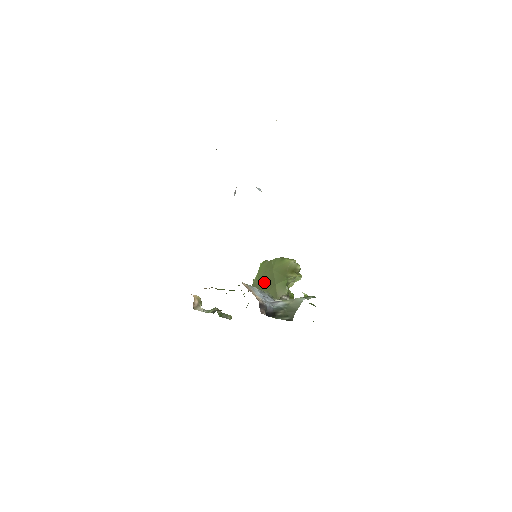
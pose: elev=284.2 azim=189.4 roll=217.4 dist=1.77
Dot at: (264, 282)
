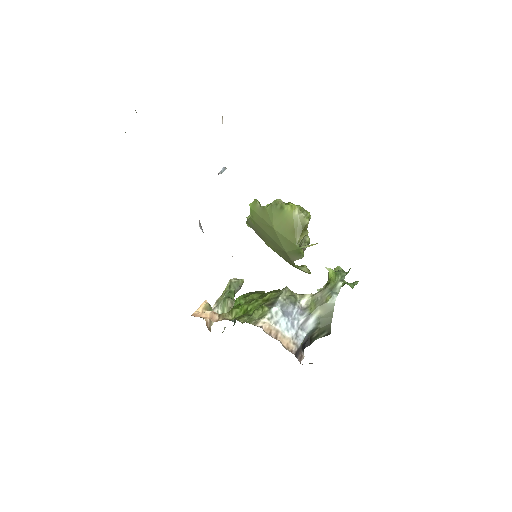
Dot at: (266, 235)
